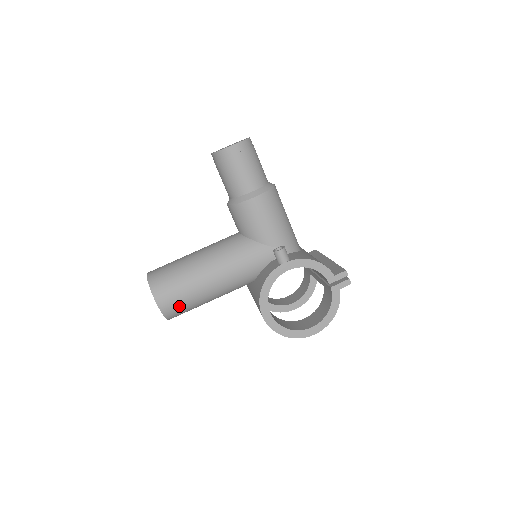
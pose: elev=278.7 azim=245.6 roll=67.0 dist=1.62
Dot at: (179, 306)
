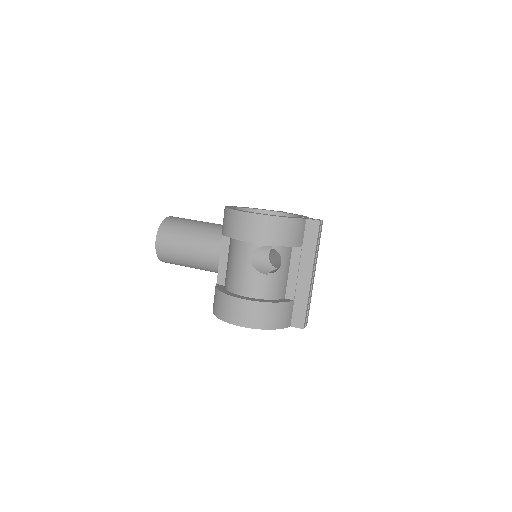
Dot at: (179, 222)
